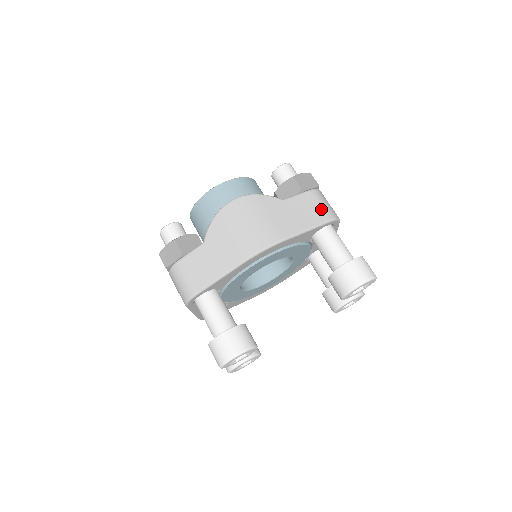
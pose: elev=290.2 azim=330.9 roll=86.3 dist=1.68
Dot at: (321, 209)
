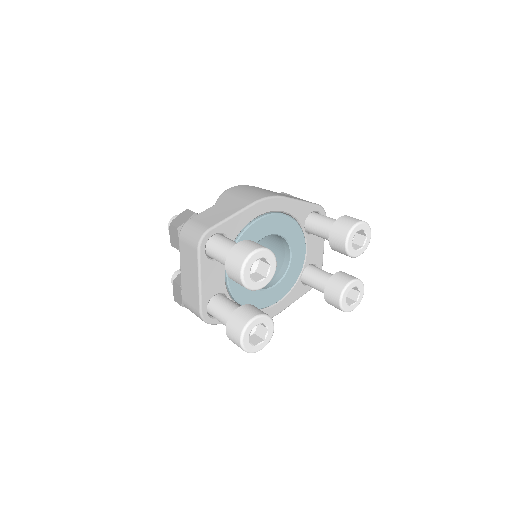
Dot at: occluded
